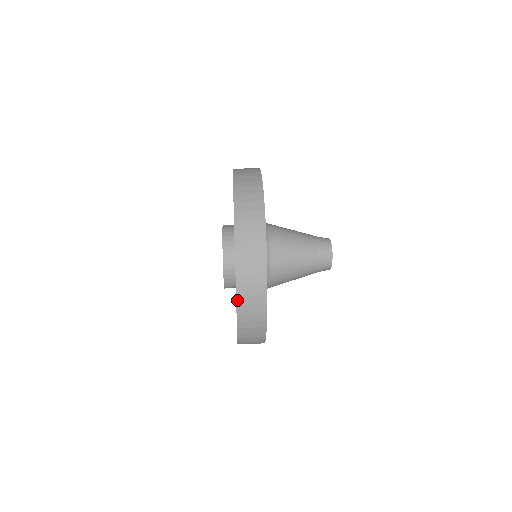
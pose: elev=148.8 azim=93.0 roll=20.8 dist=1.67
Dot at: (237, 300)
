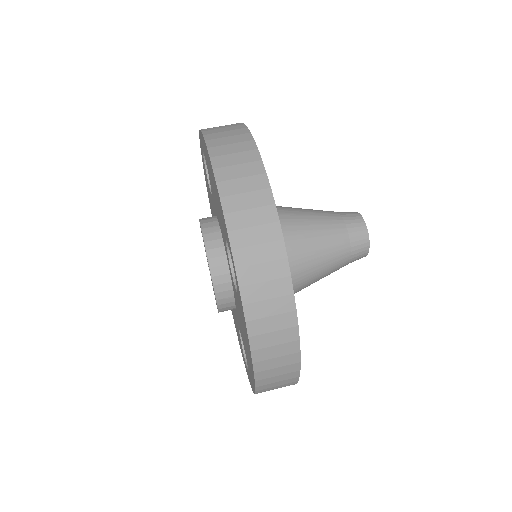
Dot at: (256, 392)
